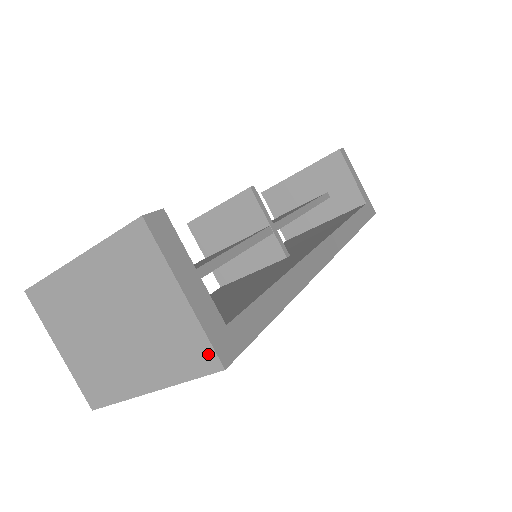
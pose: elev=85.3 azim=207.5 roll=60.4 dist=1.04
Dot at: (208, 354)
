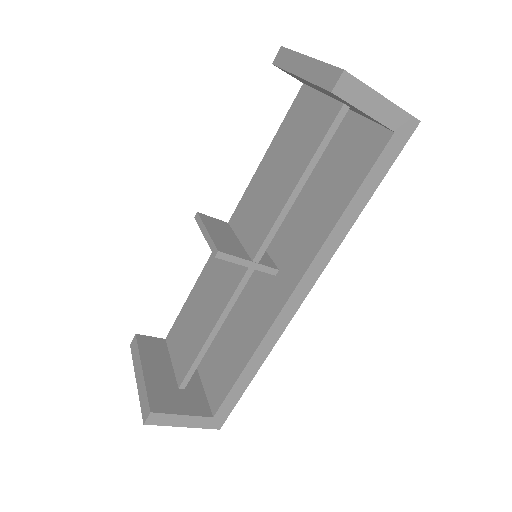
Dot at: (210, 425)
